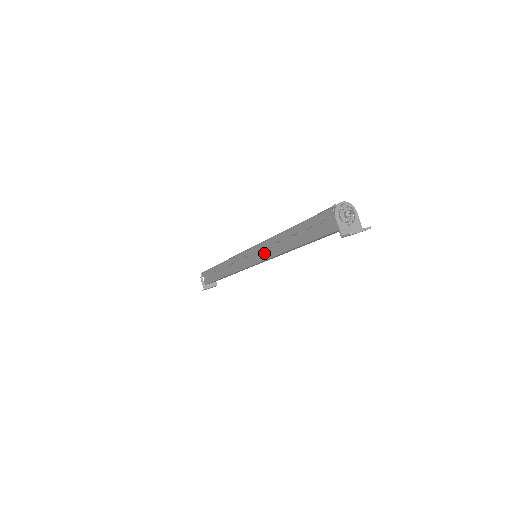
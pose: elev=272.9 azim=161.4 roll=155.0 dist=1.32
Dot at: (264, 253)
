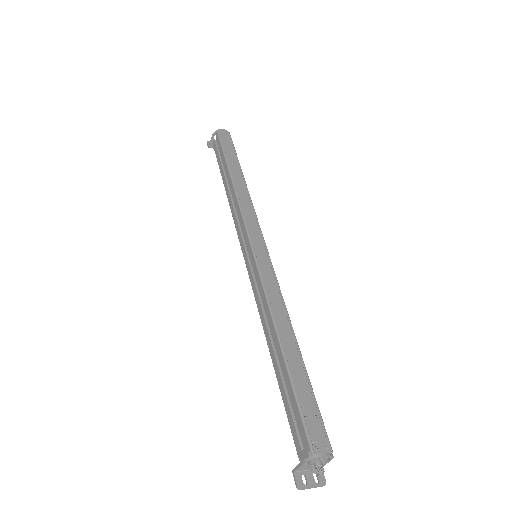
Dot at: (256, 290)
